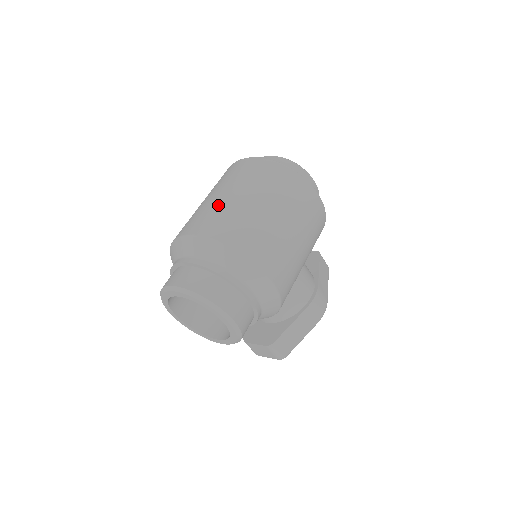
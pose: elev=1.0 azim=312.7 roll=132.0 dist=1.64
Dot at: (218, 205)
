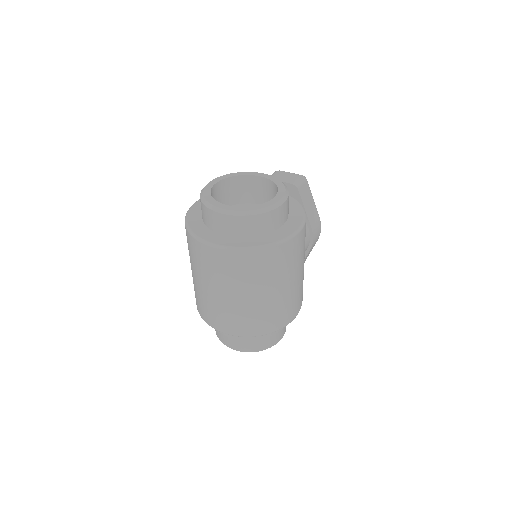
Dot at: (228, 308)
